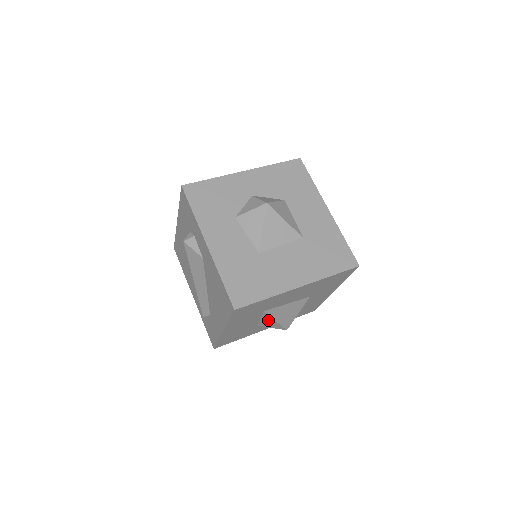
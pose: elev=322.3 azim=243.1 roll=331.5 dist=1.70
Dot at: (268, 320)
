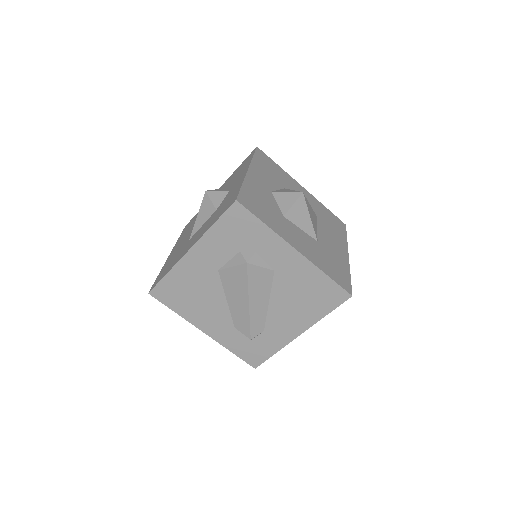
Dot at: occluded
